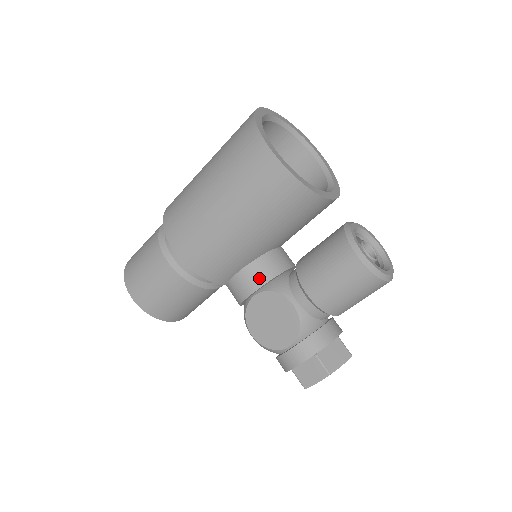
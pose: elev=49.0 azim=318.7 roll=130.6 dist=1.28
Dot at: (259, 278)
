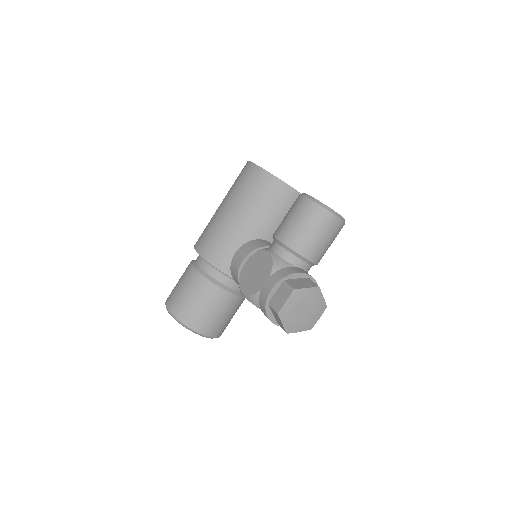
Dot at: (249, 249)
